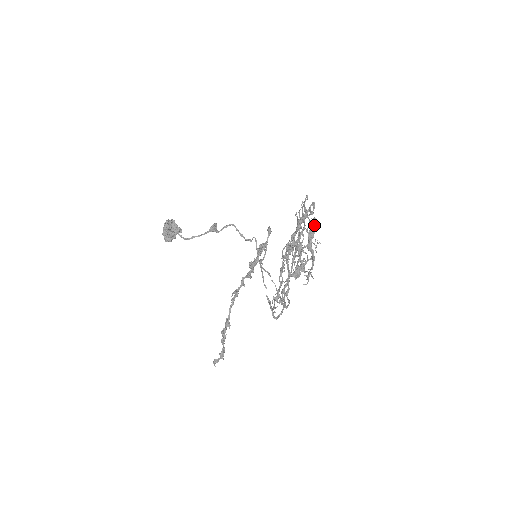
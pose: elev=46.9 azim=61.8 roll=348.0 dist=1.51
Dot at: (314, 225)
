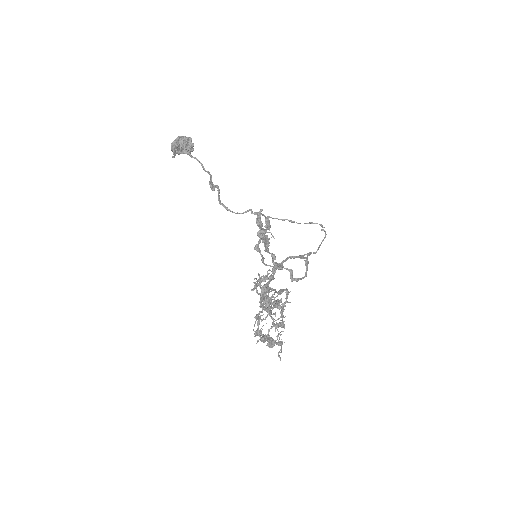
Dot at: (262, 341)
